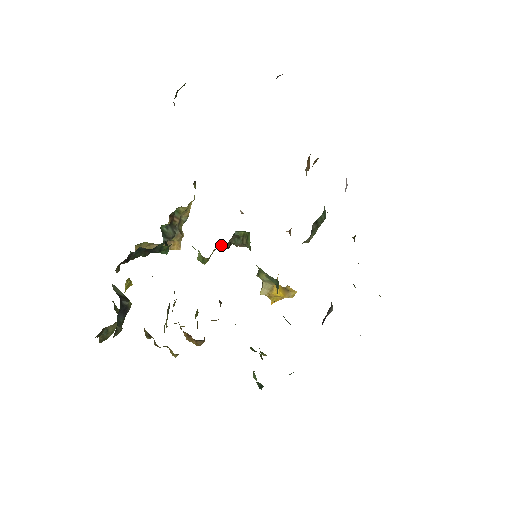
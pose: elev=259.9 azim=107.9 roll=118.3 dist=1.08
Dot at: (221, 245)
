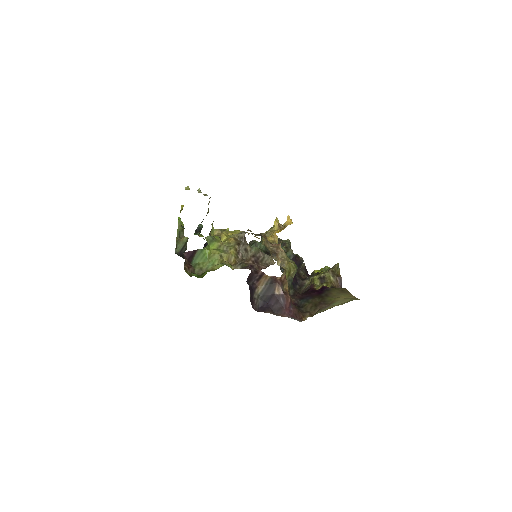
Dot at: occluded
